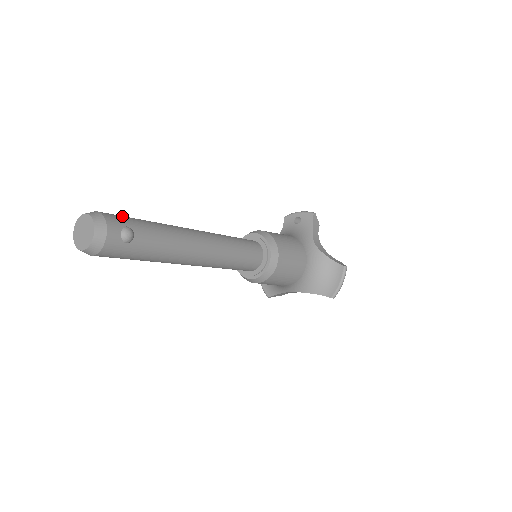
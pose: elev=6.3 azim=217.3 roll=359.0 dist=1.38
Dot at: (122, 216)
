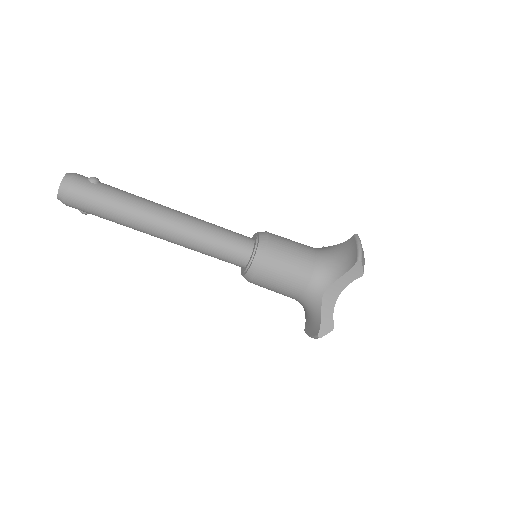
Dot at: occluded
